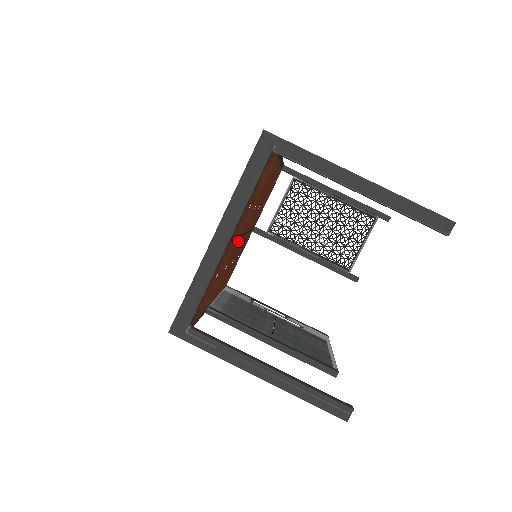
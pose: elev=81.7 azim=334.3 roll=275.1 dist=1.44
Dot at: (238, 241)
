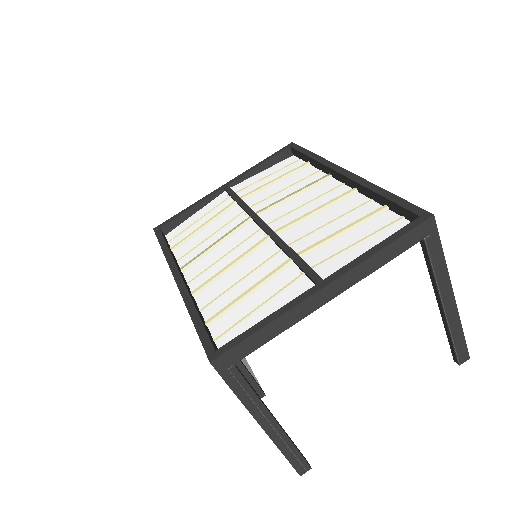
Dot at: occluded
